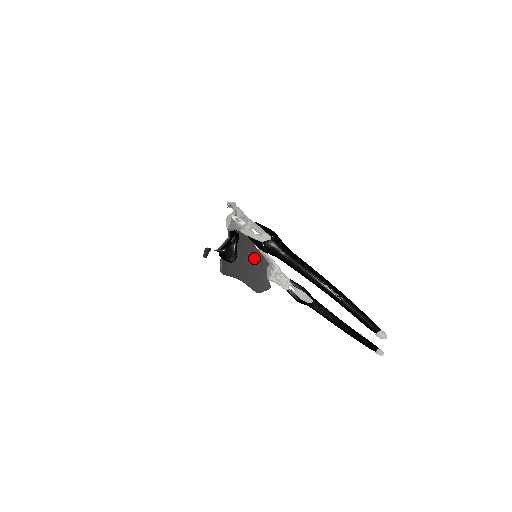
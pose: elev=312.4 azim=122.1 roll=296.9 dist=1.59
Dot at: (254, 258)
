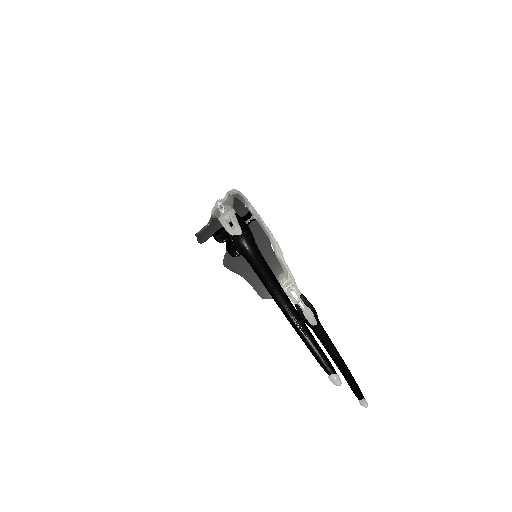
Dot at: (267, 260)
